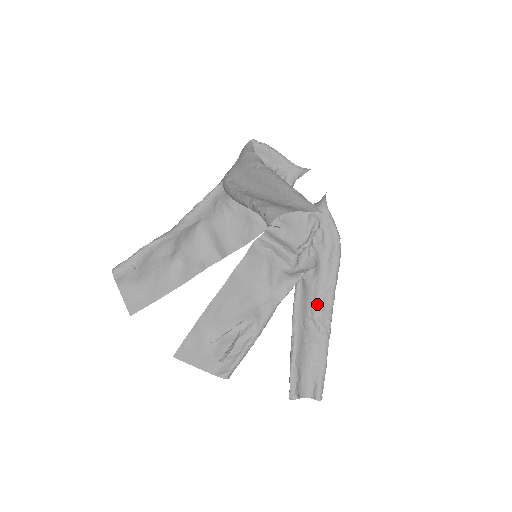
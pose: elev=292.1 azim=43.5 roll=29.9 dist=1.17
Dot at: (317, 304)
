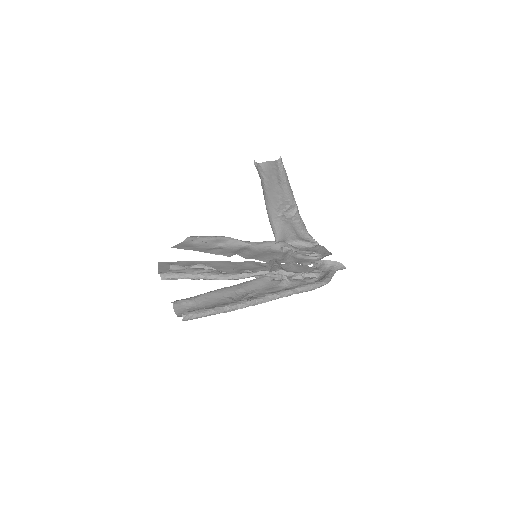
Dot at: occluded
